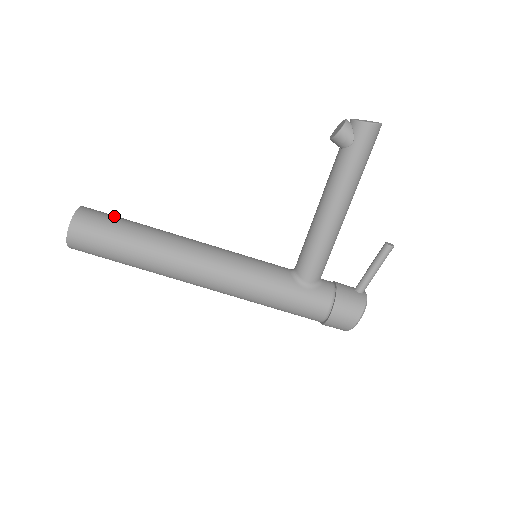
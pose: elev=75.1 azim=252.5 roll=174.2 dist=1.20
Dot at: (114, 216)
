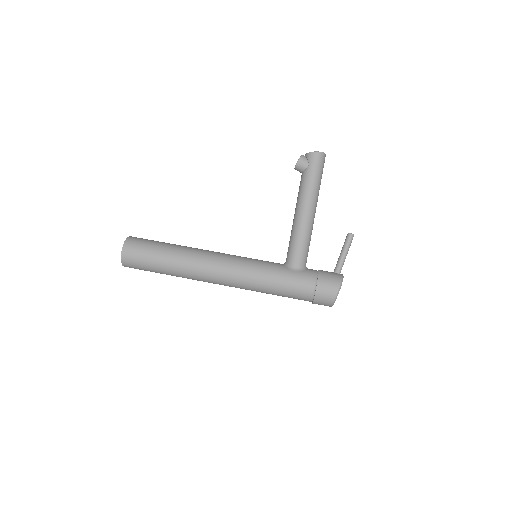
Dot at: occluded
